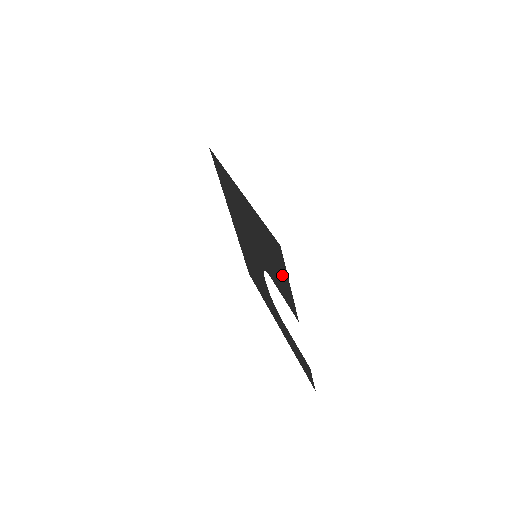
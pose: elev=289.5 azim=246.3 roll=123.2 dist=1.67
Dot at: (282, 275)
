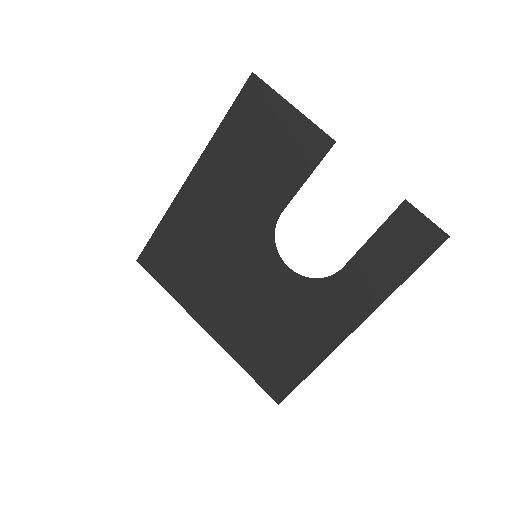
Dot at: (280, 126)
